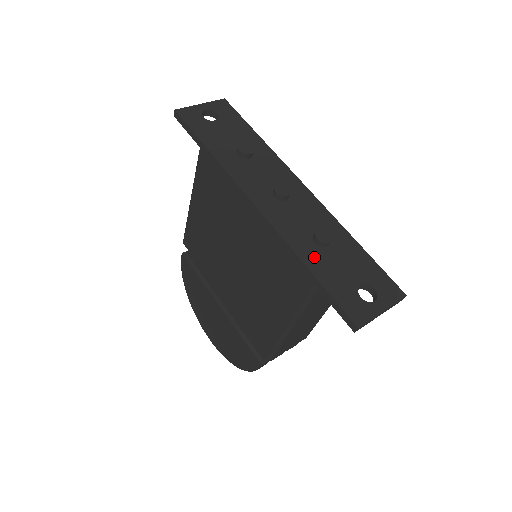
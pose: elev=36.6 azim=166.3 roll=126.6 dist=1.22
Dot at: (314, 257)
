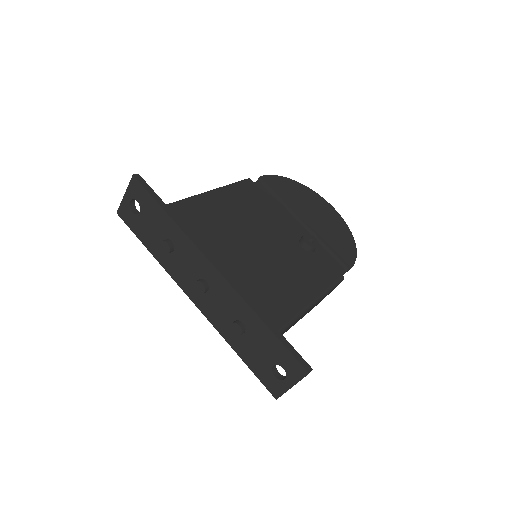
Dot at: (238, 344)
